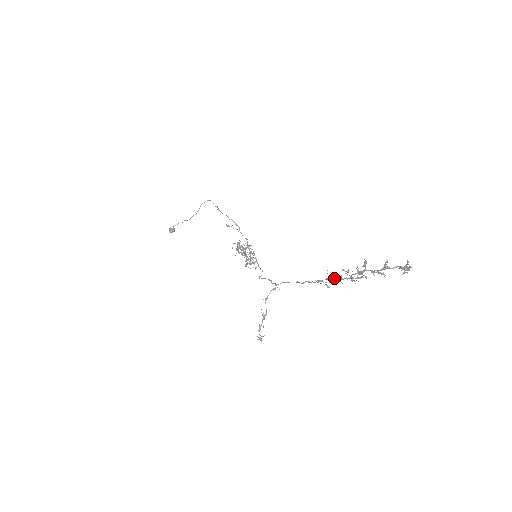
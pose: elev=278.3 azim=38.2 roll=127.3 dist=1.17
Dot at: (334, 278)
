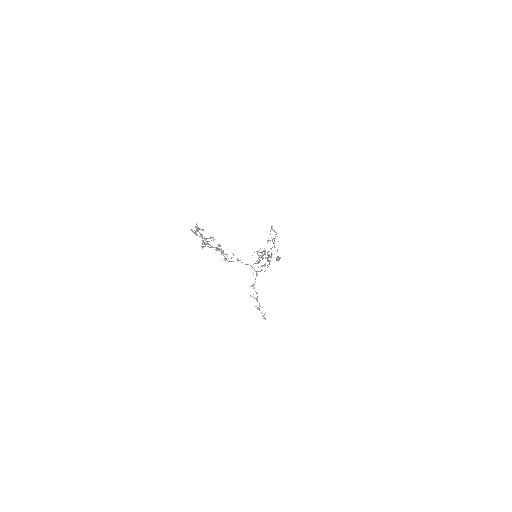
Dot at: (223, 253)
